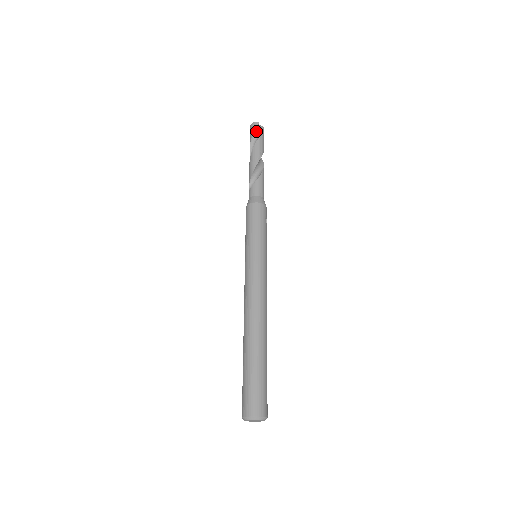
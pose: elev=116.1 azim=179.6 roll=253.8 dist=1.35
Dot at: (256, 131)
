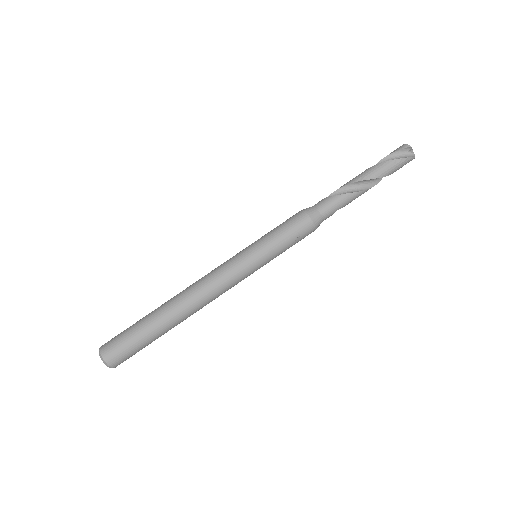
Dot at: (398, 153)
